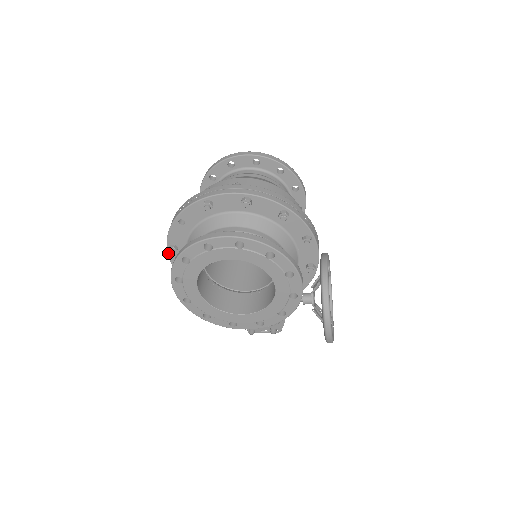
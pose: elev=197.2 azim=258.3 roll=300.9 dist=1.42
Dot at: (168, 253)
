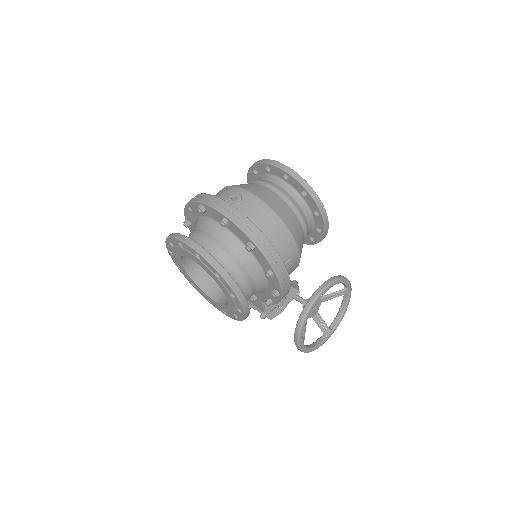
Dot at: occluded
